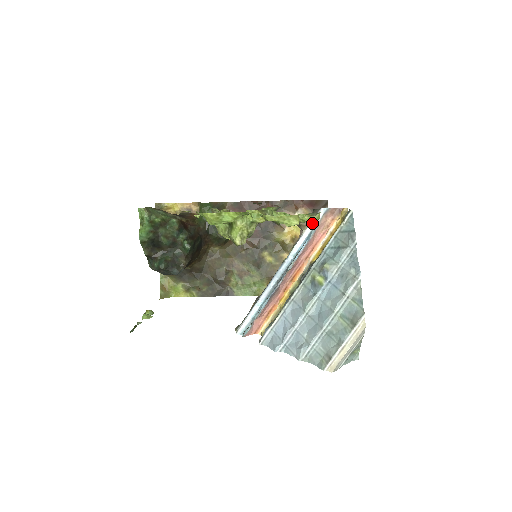
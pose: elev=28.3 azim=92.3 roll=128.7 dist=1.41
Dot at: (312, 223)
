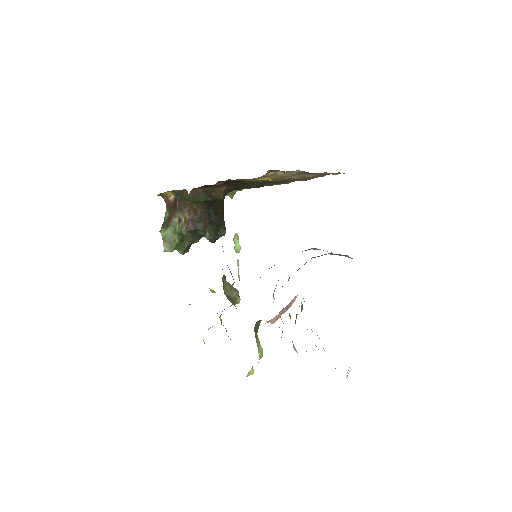
Dot at: occluded
